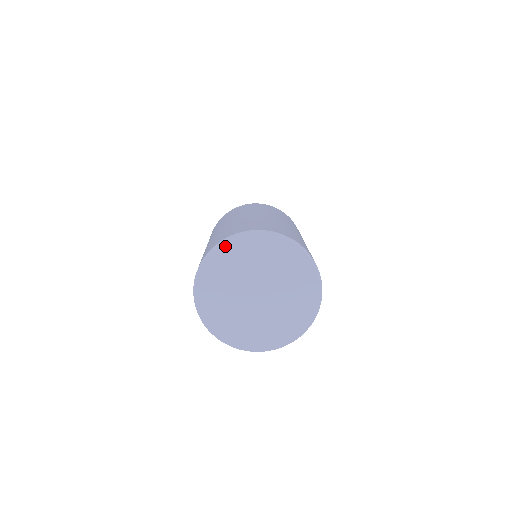
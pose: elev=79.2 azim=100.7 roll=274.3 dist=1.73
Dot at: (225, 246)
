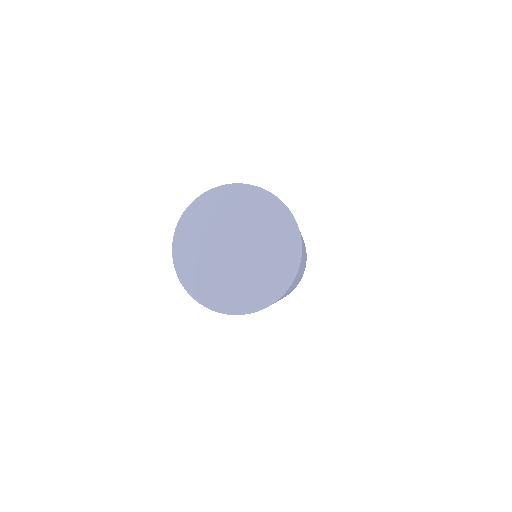
Dot at: (224, 190)
